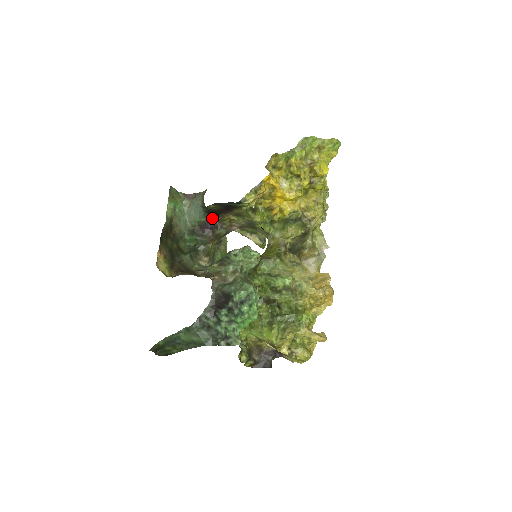
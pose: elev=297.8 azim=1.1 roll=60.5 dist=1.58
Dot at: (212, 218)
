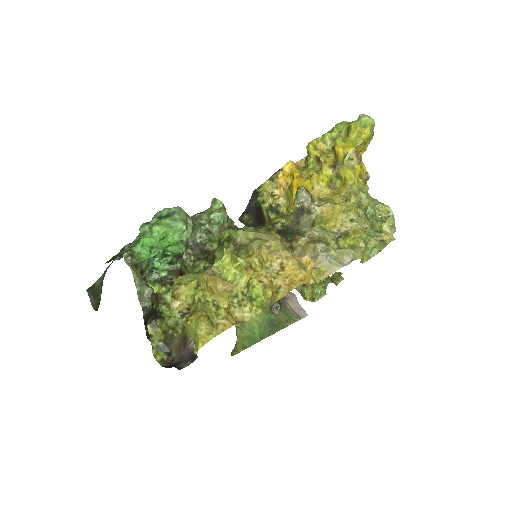
Dot at: occluded
